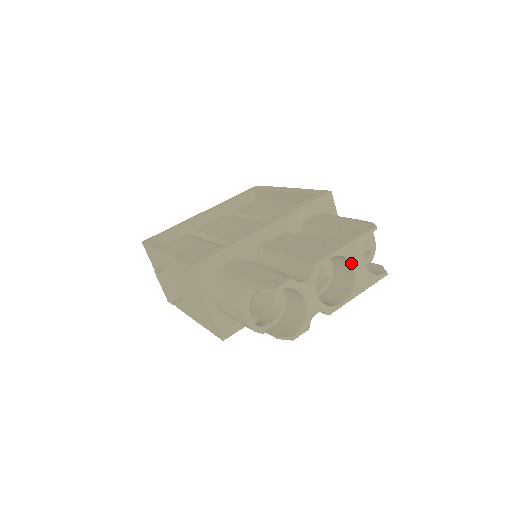
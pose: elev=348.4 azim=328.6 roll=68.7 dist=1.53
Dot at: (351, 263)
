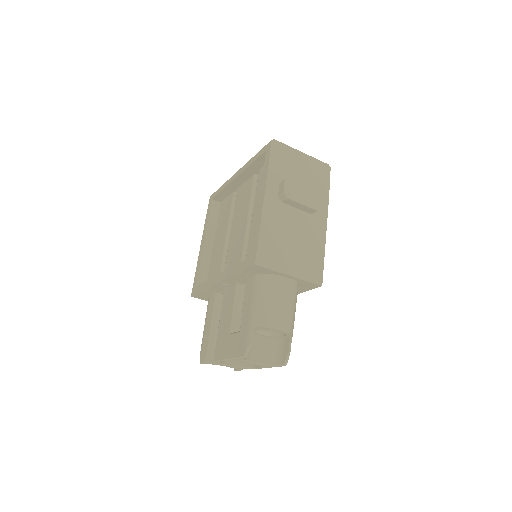
Dot at: occluded
